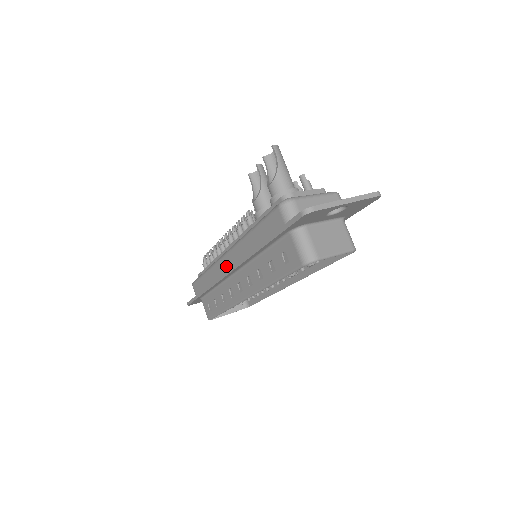
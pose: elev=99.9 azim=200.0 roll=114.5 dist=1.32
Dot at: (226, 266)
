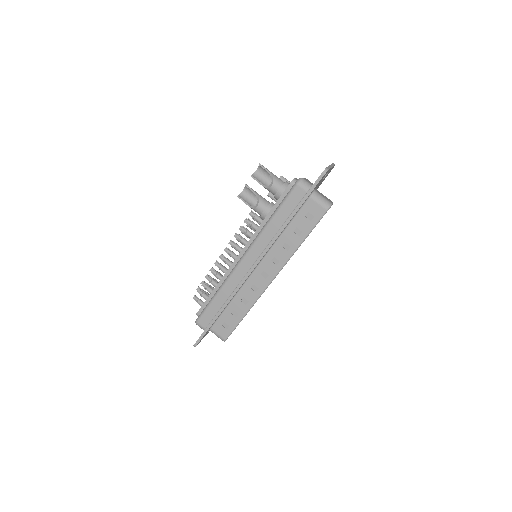
Dot at: (246, 267)
